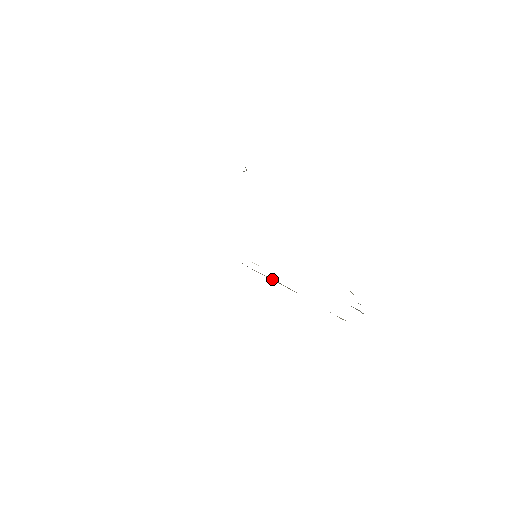
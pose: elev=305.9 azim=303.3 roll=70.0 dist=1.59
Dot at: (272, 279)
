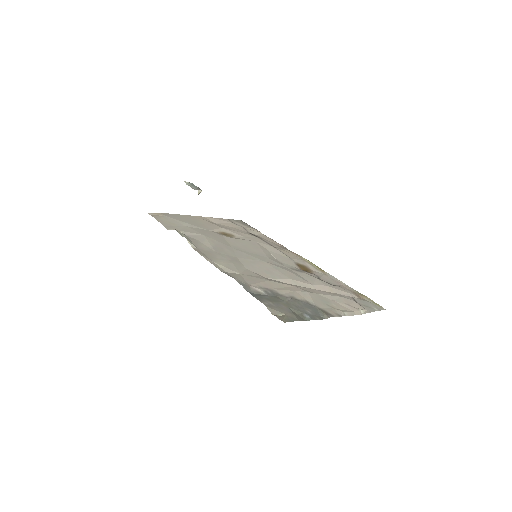
Dot at: (304, 260)
